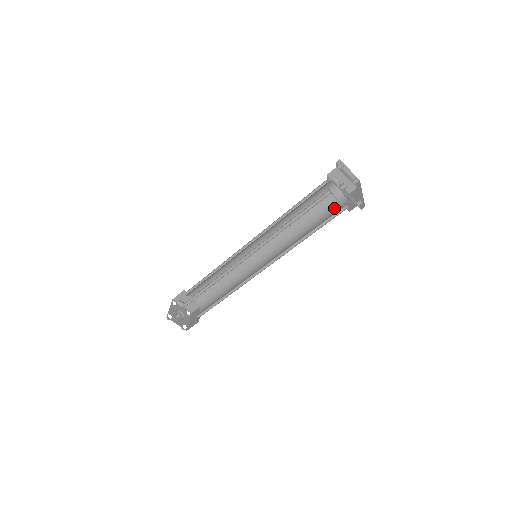
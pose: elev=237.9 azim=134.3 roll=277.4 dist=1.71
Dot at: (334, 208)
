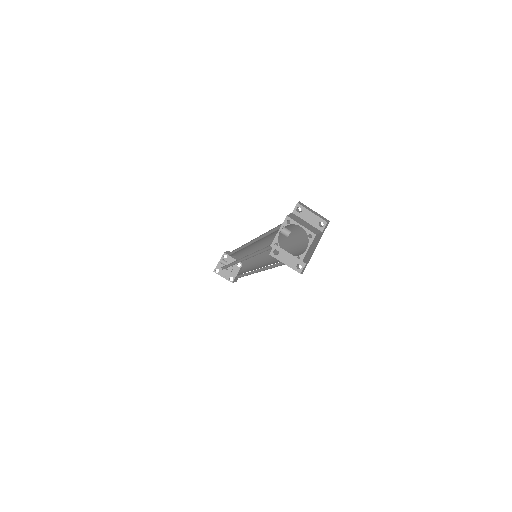
Dot at: (301, 246)
